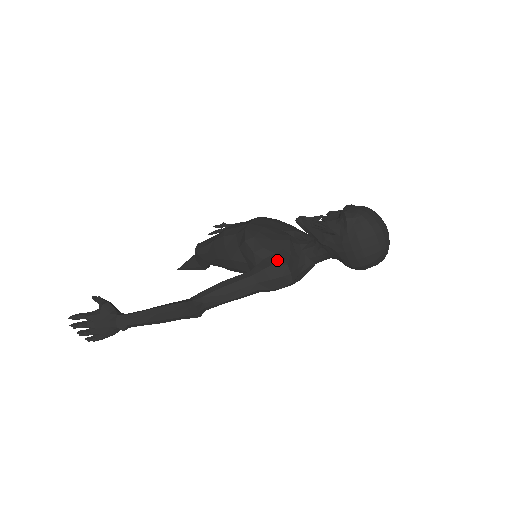
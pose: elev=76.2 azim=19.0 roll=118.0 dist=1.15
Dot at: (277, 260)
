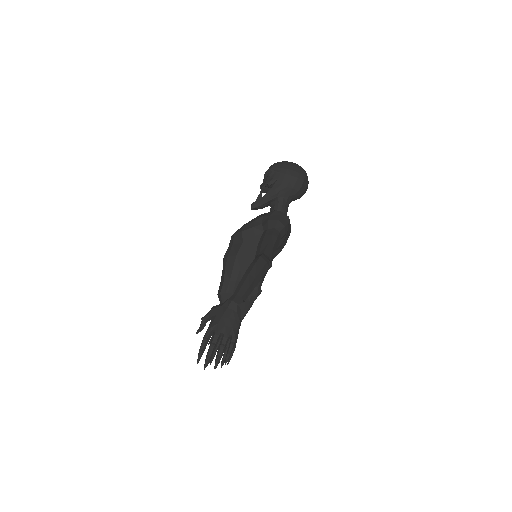
Dot at: (268, 214)
